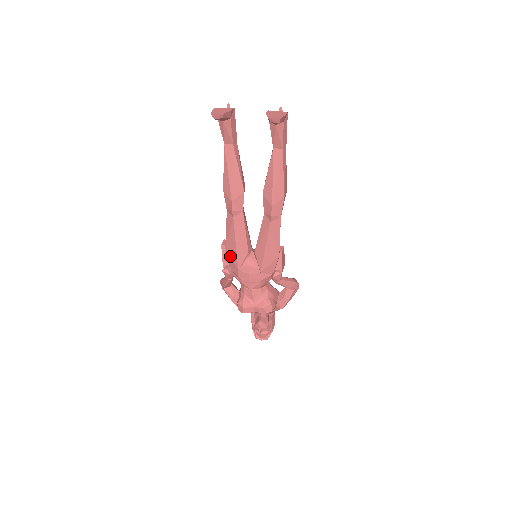
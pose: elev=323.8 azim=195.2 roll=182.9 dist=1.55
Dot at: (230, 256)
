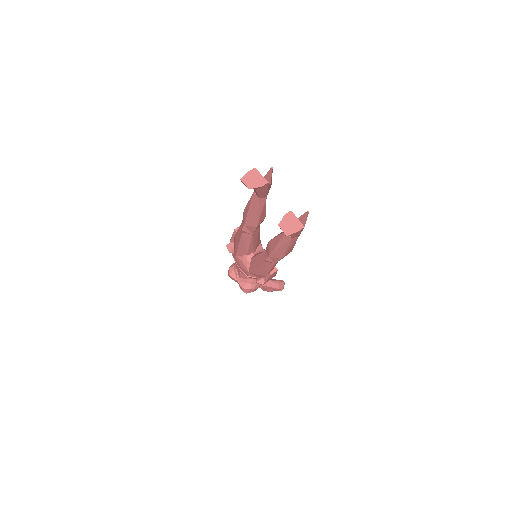
Dot at: (235, 243)
